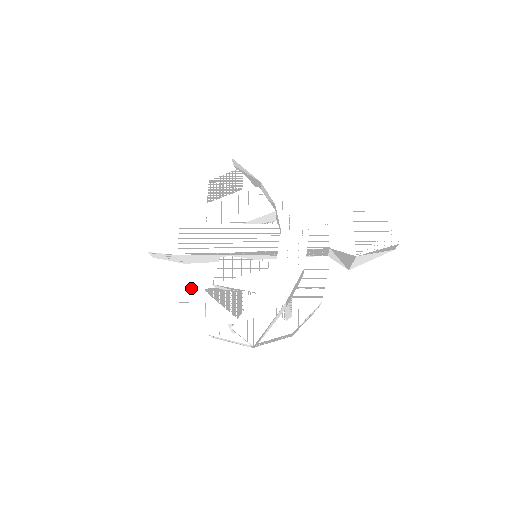
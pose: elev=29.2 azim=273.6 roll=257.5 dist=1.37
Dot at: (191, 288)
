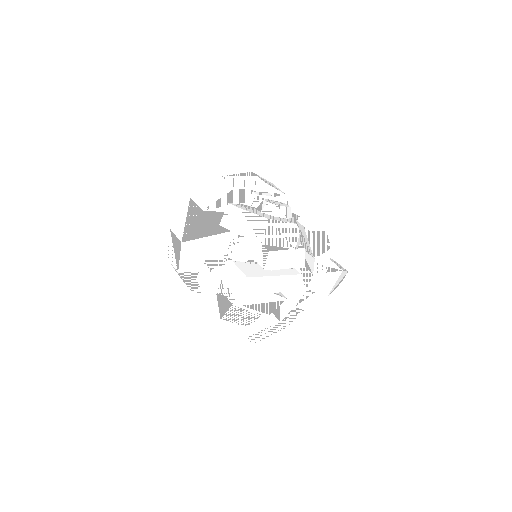
Dot at: (191, 260)
